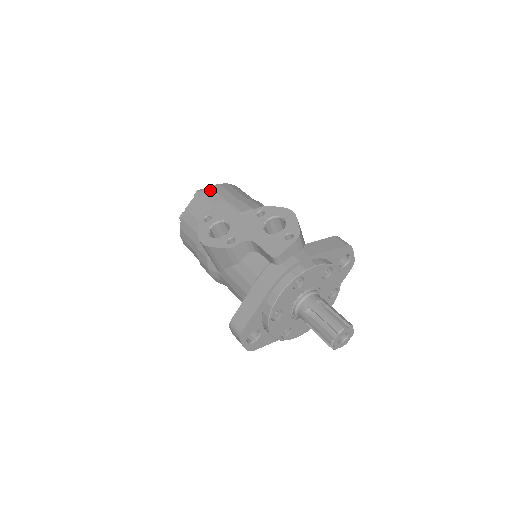
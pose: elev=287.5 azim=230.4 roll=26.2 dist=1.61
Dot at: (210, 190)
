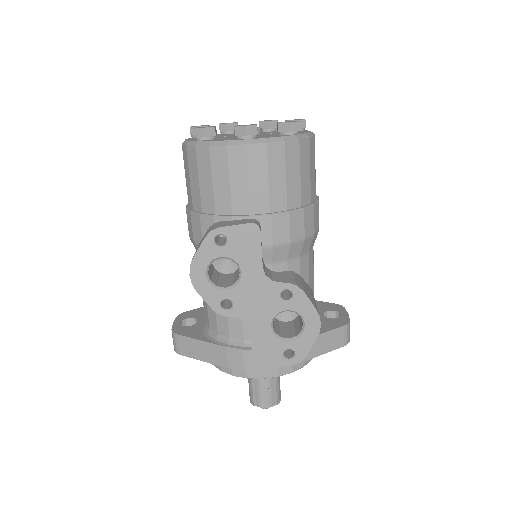
Dot at: (262, 154)
